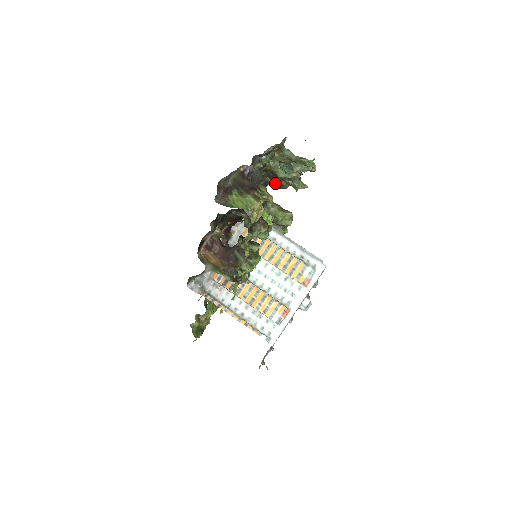
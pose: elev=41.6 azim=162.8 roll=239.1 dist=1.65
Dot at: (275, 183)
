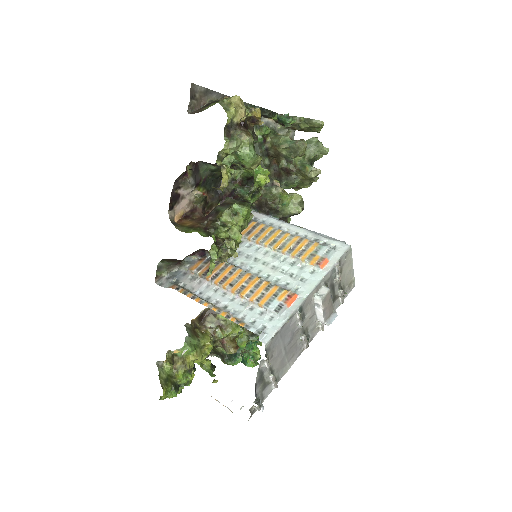
Dot at: (282, 177)
